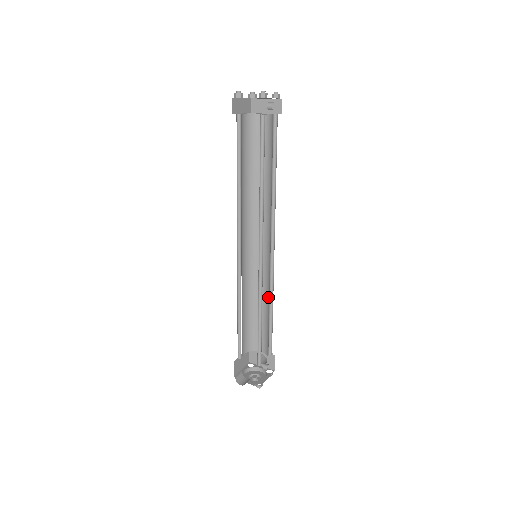
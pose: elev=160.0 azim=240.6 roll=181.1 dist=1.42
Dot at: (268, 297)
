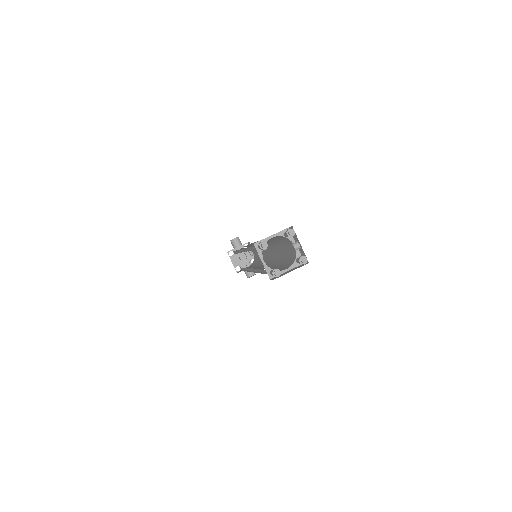
Dot at: occluded
